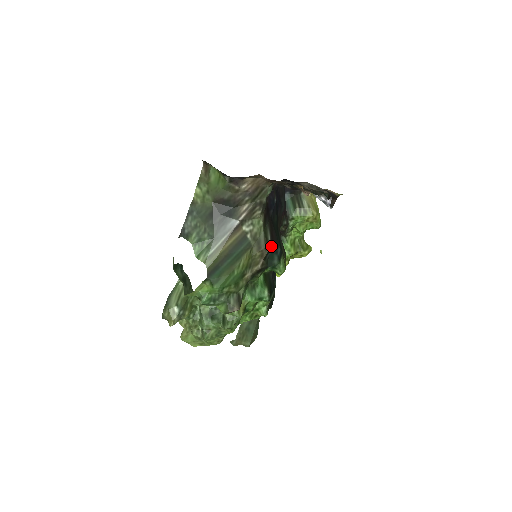
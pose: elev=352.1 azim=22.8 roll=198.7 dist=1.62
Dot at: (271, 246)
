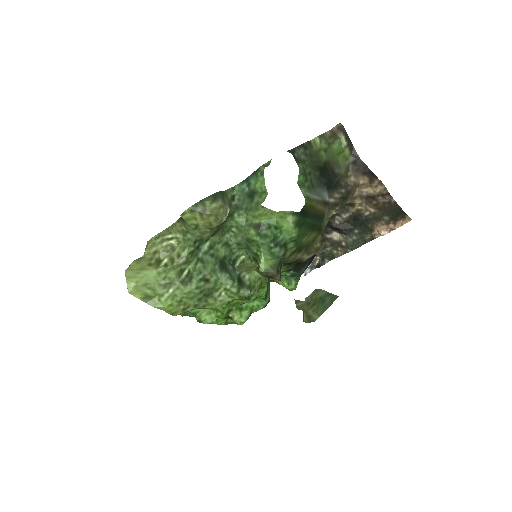
Dot at: occluded
